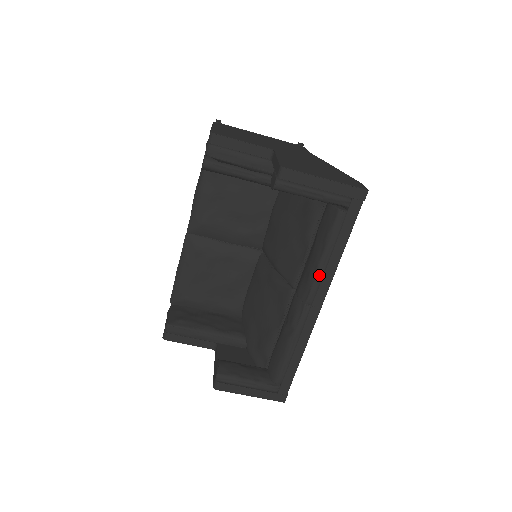
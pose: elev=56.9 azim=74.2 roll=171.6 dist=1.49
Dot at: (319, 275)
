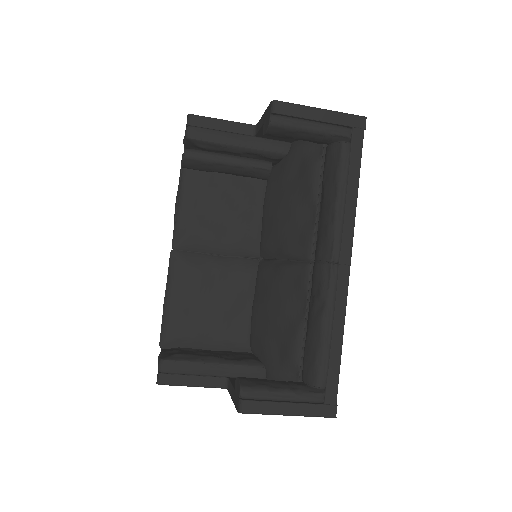
Dot at: (339, 221)
